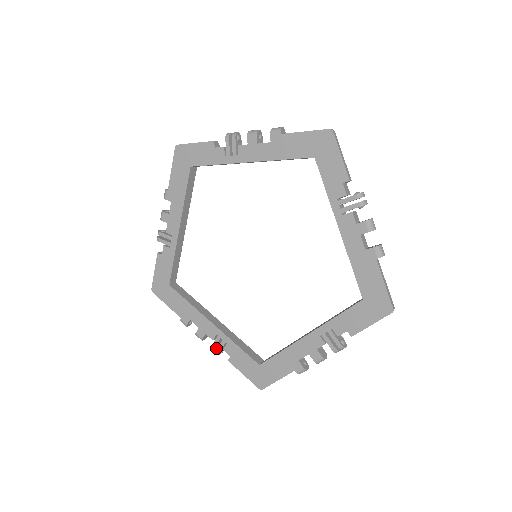
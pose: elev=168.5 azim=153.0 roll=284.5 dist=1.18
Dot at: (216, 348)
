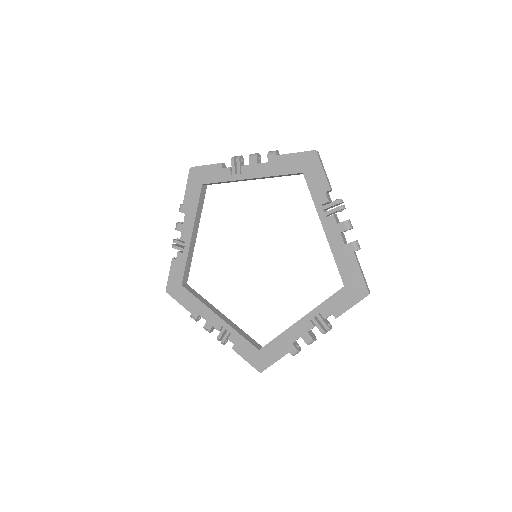
Dot at: (221, 339)
